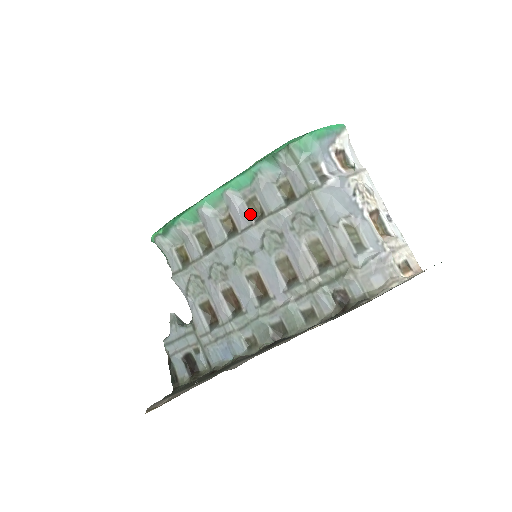
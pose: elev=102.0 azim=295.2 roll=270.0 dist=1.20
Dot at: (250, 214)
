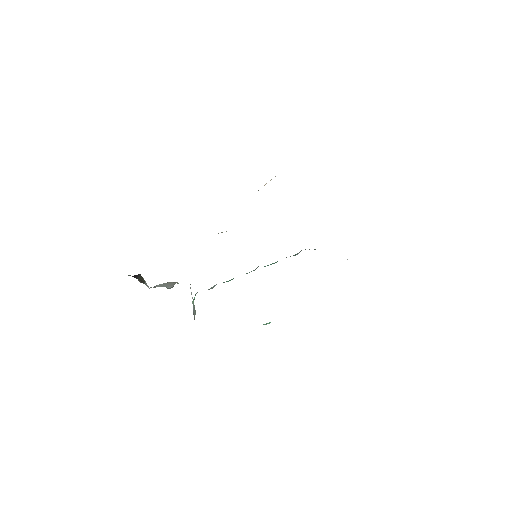
Dot at: occluded
